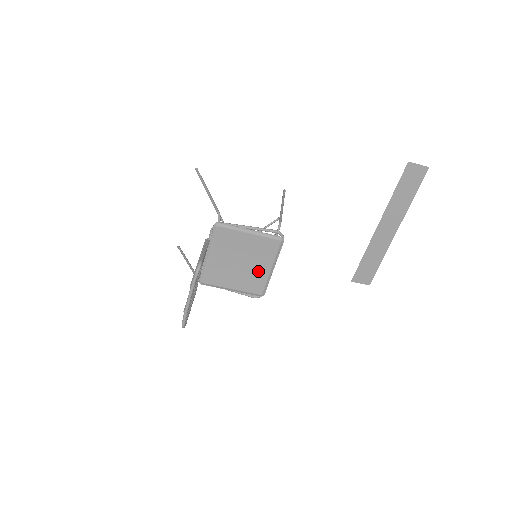
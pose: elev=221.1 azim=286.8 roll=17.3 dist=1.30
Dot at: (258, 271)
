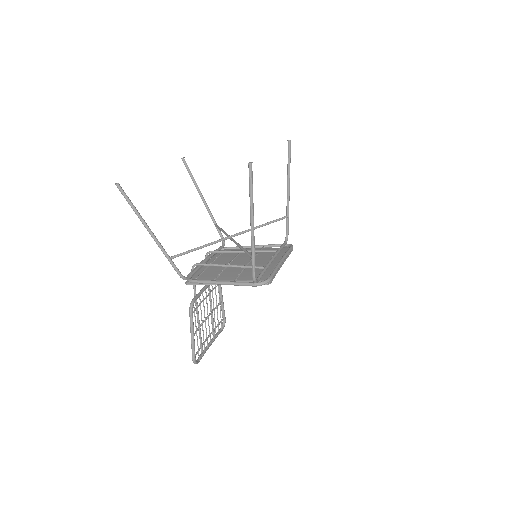
Dot at: occluded
